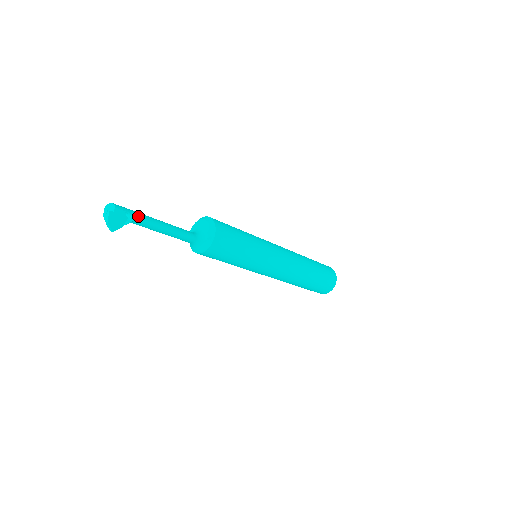
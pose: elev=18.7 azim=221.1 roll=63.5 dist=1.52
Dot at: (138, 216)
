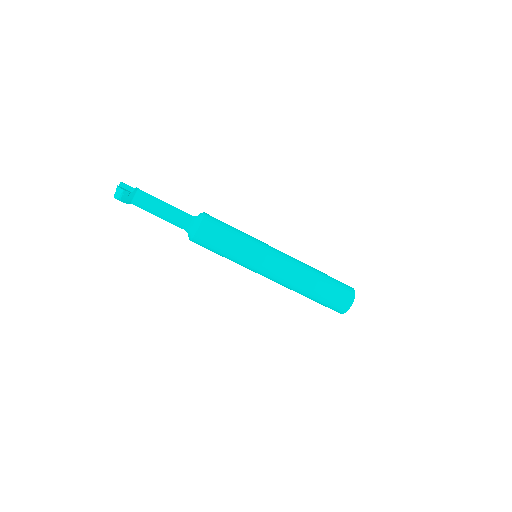
Dot at: (139, 191)
